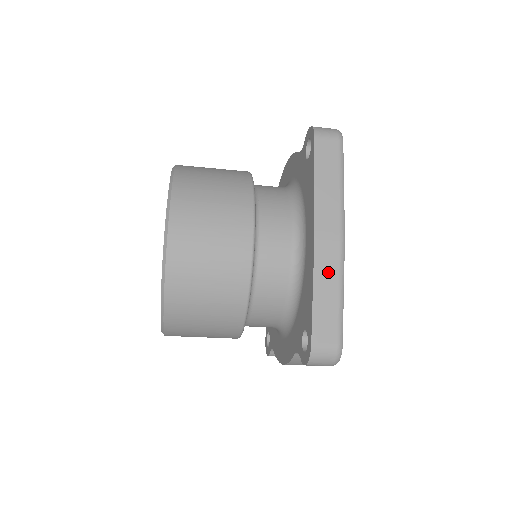
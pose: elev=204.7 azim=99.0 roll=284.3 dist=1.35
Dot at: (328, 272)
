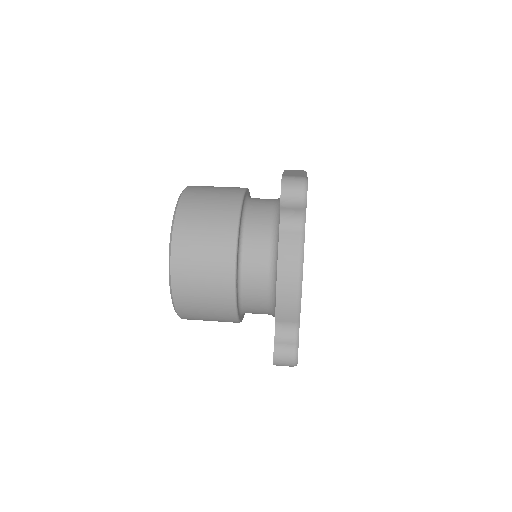
Dot at: occluded
